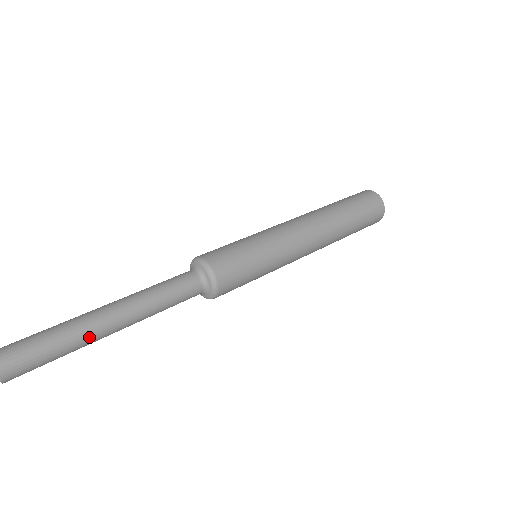
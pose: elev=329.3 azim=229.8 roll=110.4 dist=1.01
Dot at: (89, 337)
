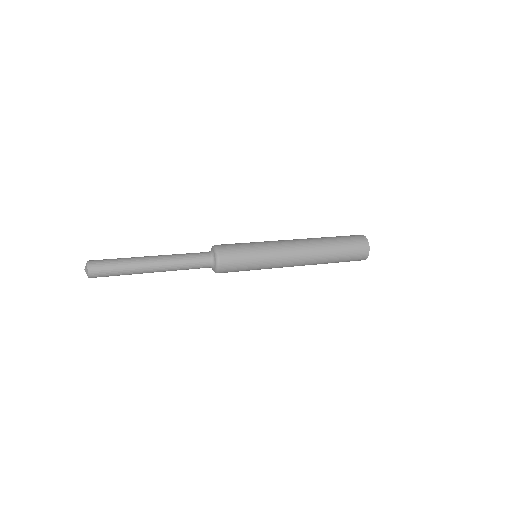
Dot at: (136, 266)
